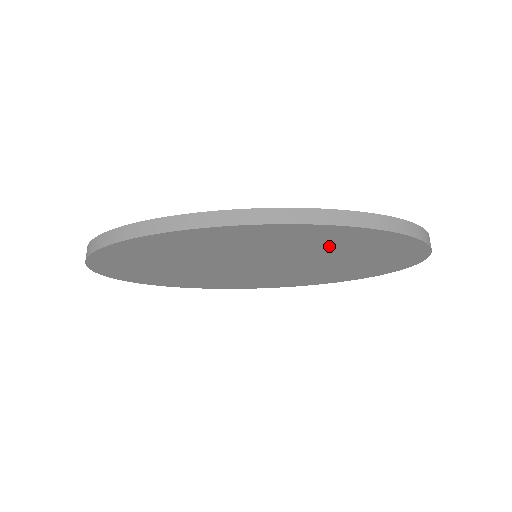
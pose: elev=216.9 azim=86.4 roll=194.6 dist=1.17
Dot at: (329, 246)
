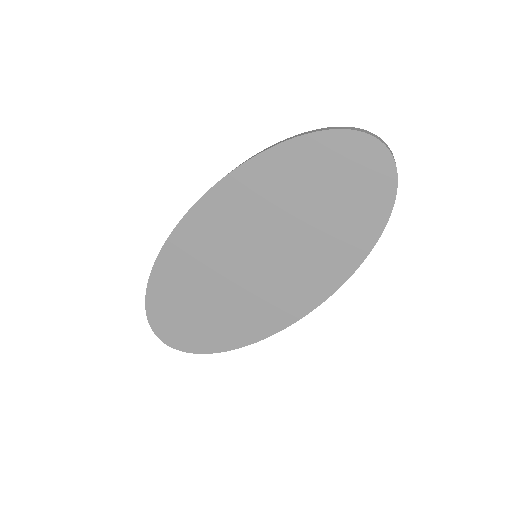
Dot at: (280, 193)
